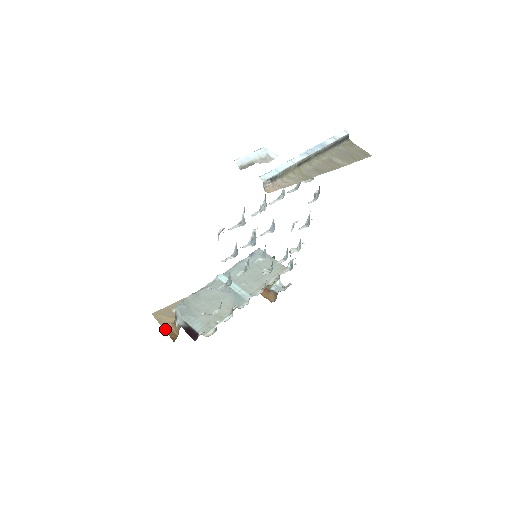
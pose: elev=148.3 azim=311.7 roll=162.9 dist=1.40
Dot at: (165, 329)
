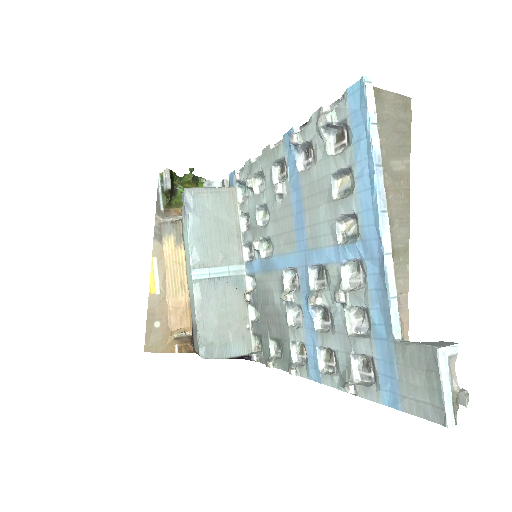
Dot at: (173, 351)
